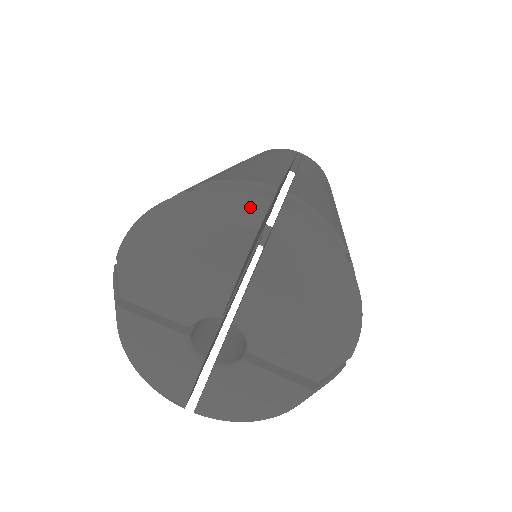
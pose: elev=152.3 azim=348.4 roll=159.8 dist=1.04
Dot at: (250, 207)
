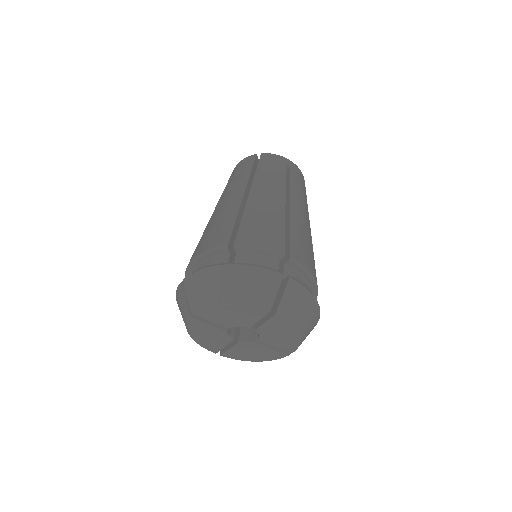
Dot at: (272, 280)
